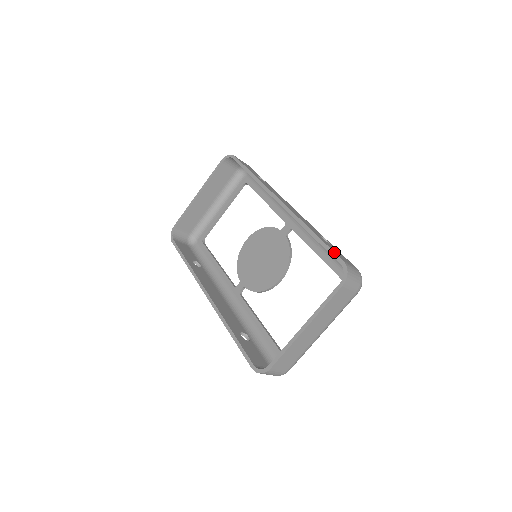
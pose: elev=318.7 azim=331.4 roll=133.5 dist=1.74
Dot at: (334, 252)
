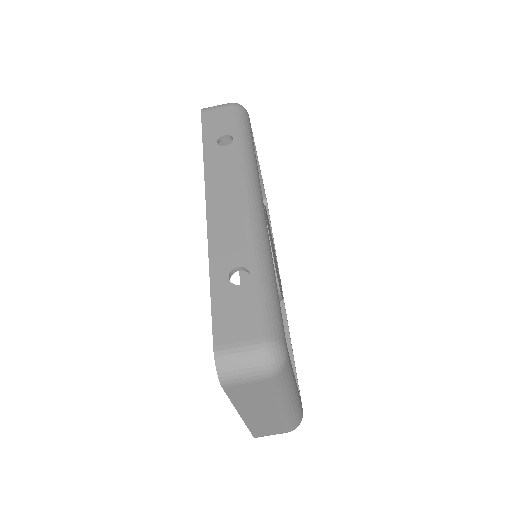
Dot at: occluded
